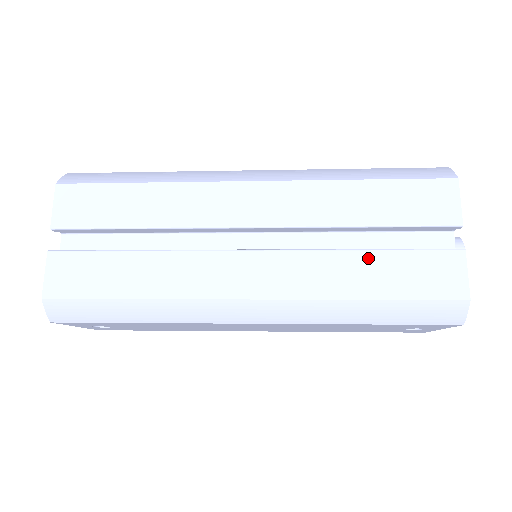
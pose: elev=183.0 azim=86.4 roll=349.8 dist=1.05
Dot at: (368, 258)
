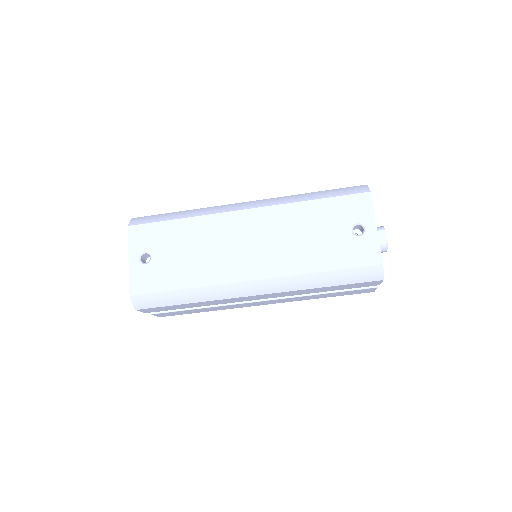
Dot at: occluded
